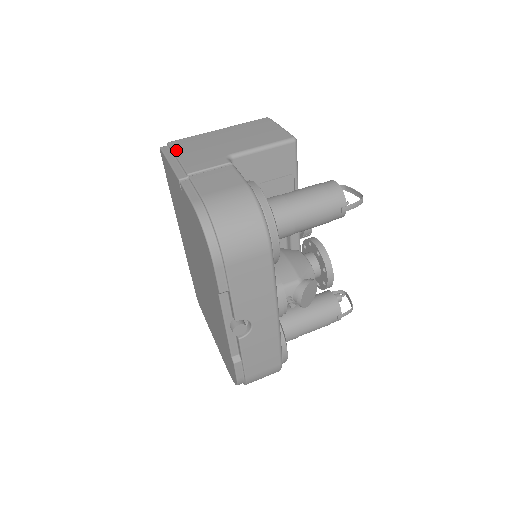
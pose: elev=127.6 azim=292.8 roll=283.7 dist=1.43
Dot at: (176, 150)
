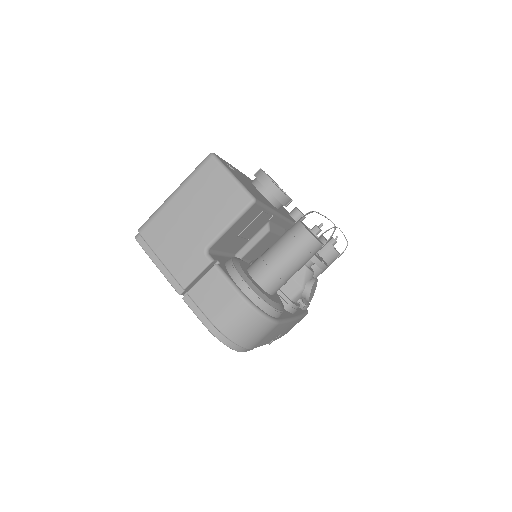
Dot at: (154, 249)
